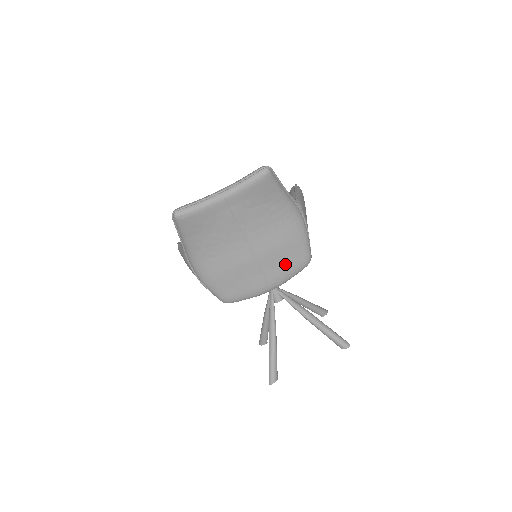
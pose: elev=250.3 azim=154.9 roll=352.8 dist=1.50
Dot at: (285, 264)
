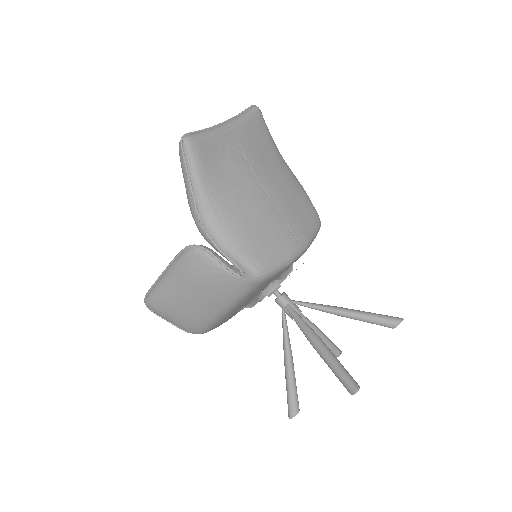
Dot at: (303, 218)
